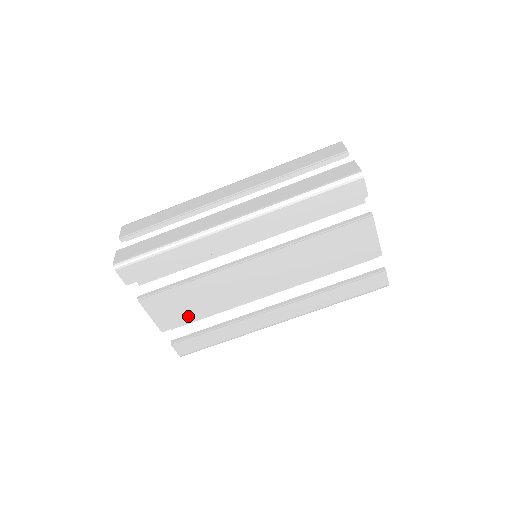
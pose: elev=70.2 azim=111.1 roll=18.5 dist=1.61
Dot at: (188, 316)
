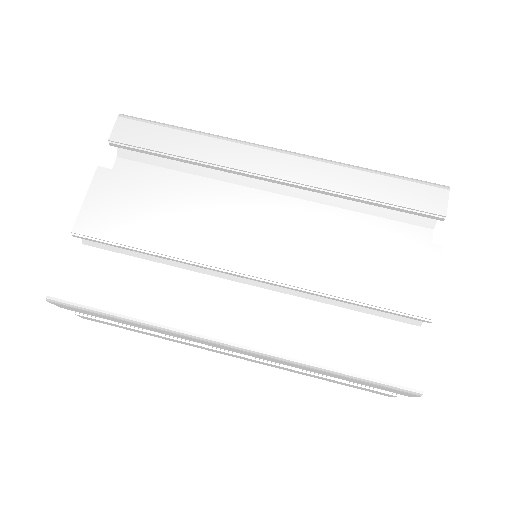
Dot at: (126, 232)
